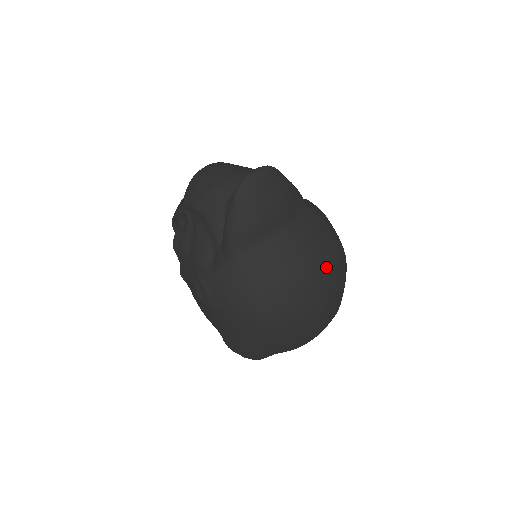
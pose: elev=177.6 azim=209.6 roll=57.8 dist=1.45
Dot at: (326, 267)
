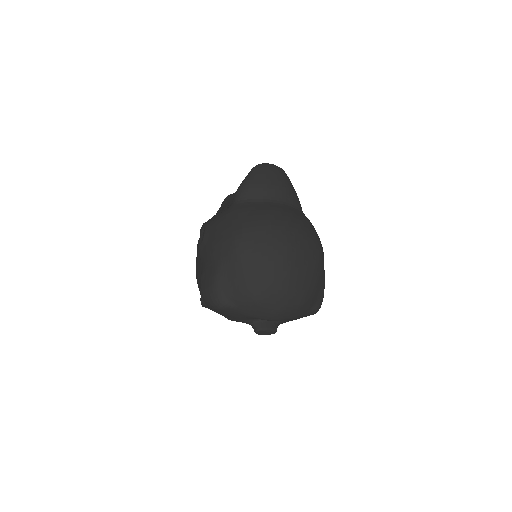
Dot at: (300, 235)
